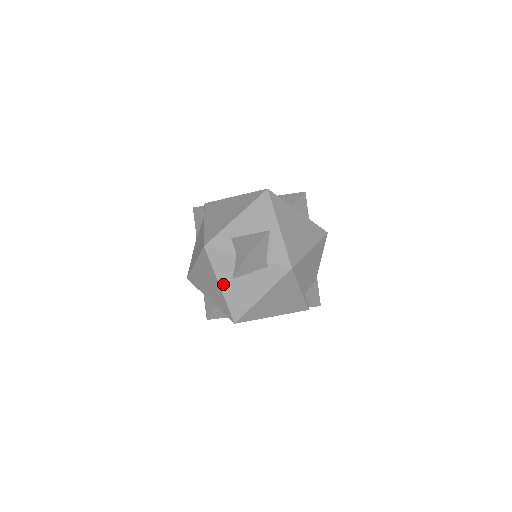
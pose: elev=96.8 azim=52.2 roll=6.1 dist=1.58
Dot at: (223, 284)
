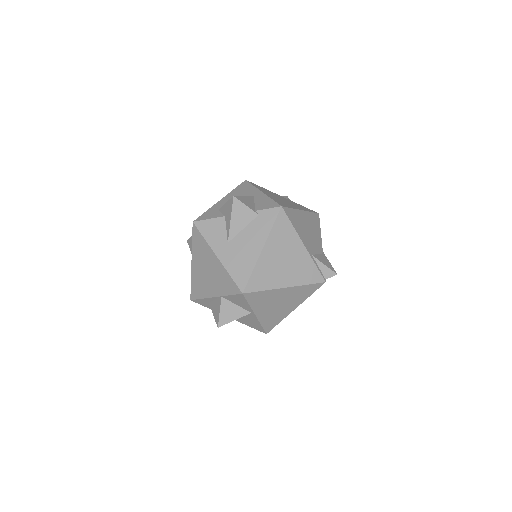
Dot at: (219, 253)
